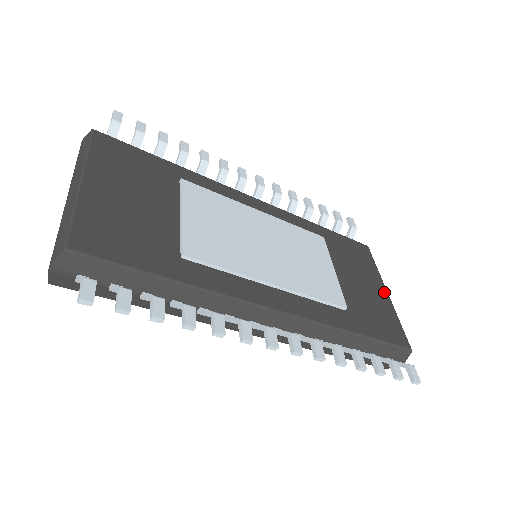
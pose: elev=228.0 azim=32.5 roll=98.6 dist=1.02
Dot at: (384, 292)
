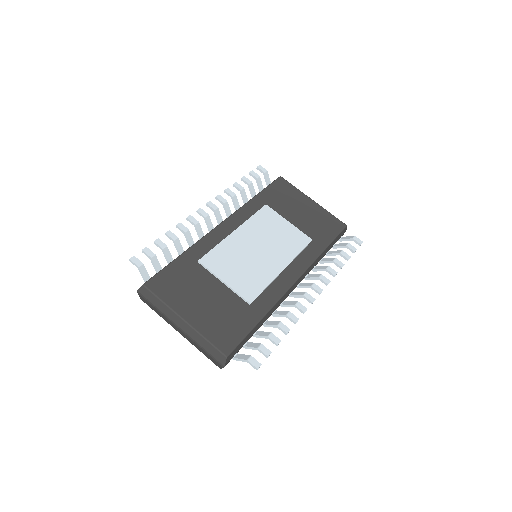
Dot at: (312, 202)
